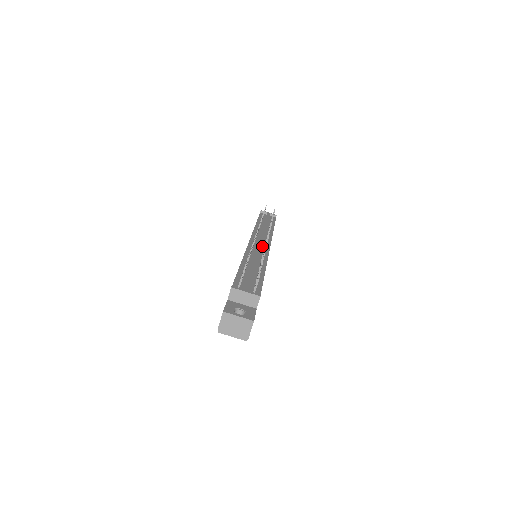
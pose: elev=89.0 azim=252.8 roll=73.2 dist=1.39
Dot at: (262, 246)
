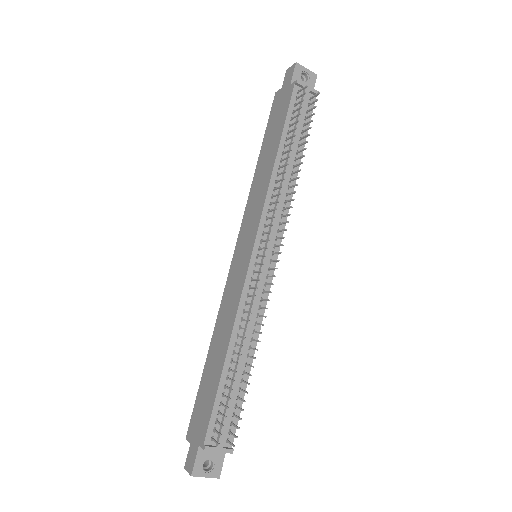
Dot at: (265, 268)
